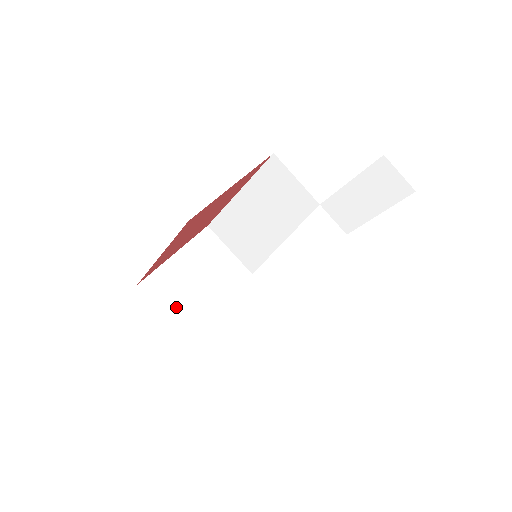
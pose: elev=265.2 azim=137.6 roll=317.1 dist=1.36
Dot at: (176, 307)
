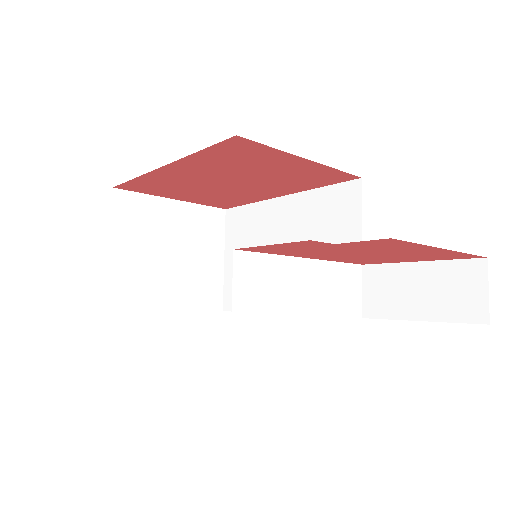
Dot at: (128, 244)
